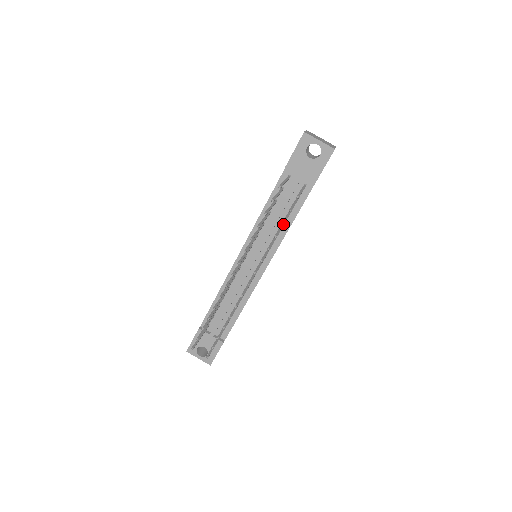
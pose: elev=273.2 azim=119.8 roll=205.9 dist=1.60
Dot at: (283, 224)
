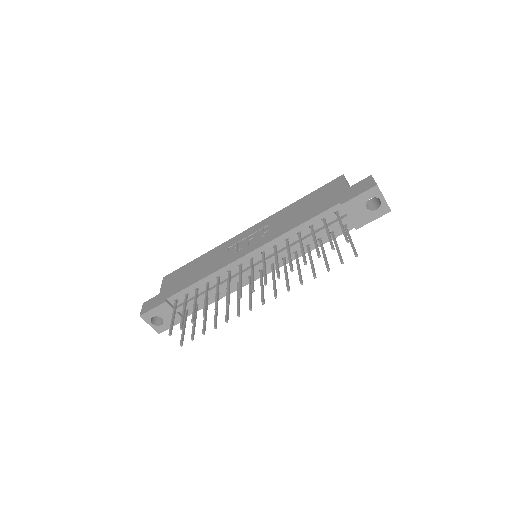
Dot at: occluded
